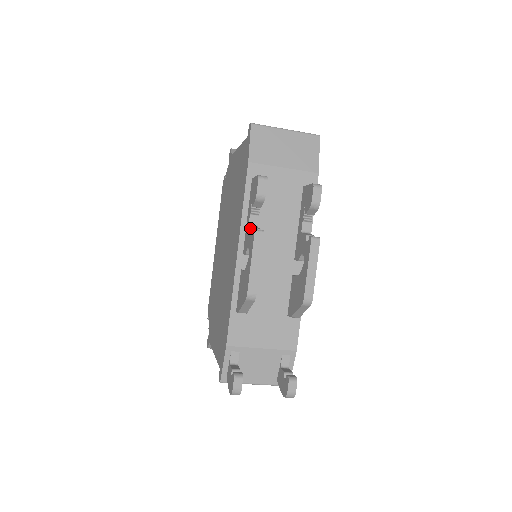
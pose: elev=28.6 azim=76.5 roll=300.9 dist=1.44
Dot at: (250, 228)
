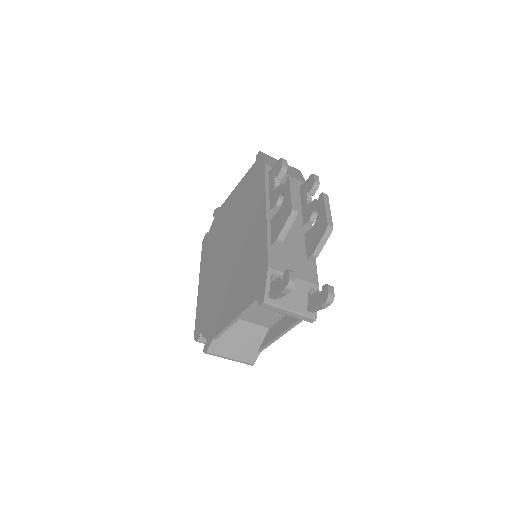
Dot at: (279, 186)
